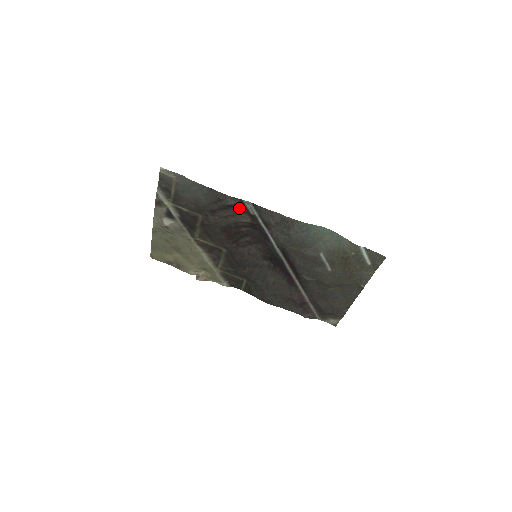
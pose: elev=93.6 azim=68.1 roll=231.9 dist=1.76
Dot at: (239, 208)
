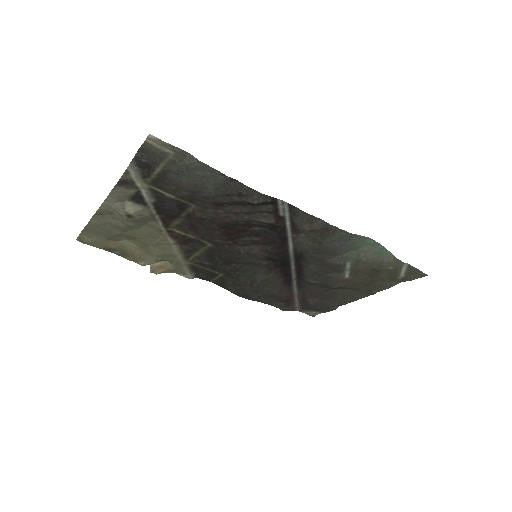
Dot at: (265, 206)
